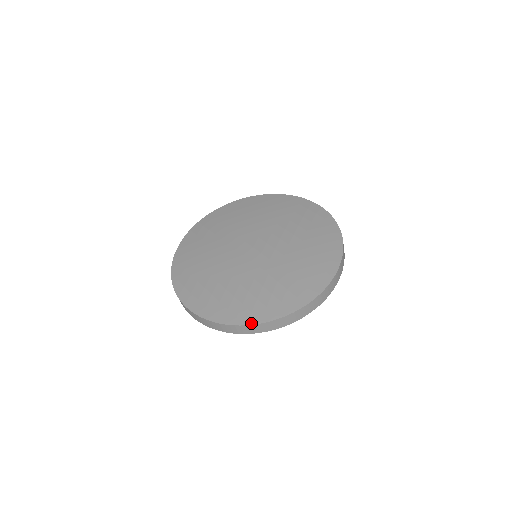
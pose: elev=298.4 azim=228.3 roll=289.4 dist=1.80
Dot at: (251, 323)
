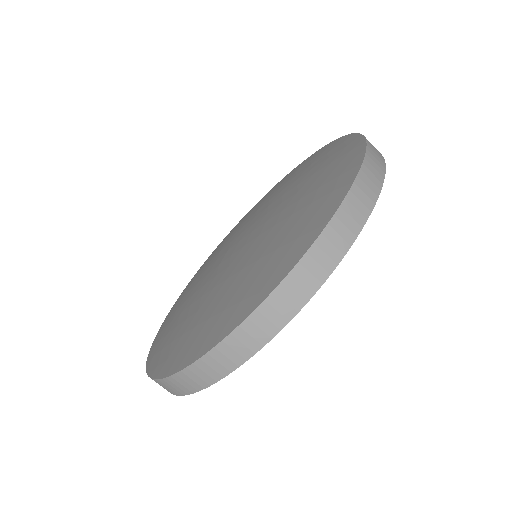
Dot at: (288, 270)
